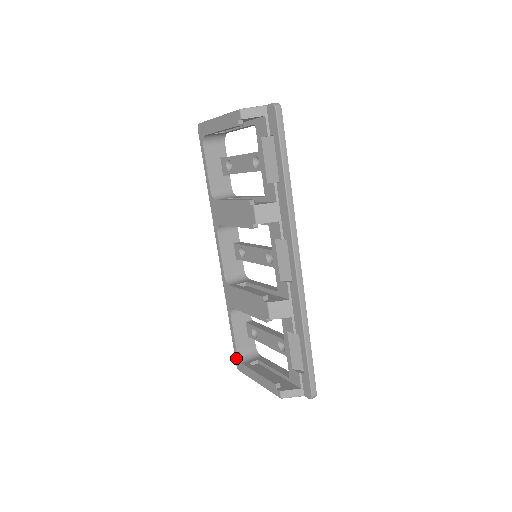
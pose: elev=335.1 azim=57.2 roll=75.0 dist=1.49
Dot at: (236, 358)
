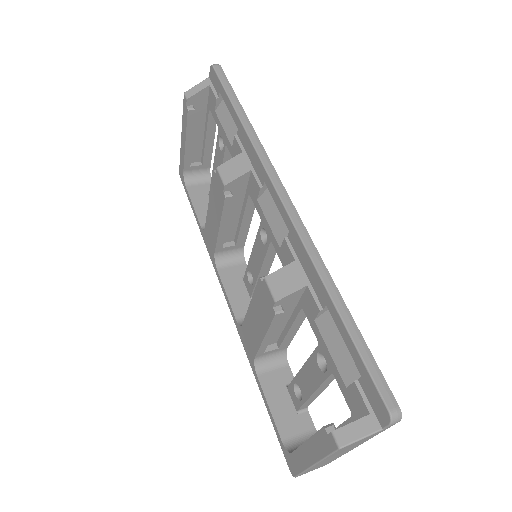
Dot at: (284, 453)
